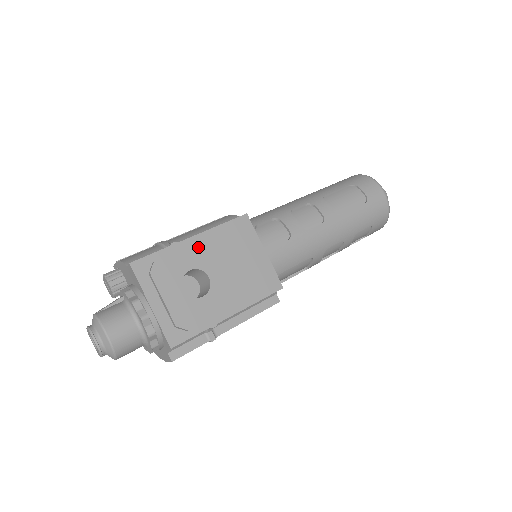
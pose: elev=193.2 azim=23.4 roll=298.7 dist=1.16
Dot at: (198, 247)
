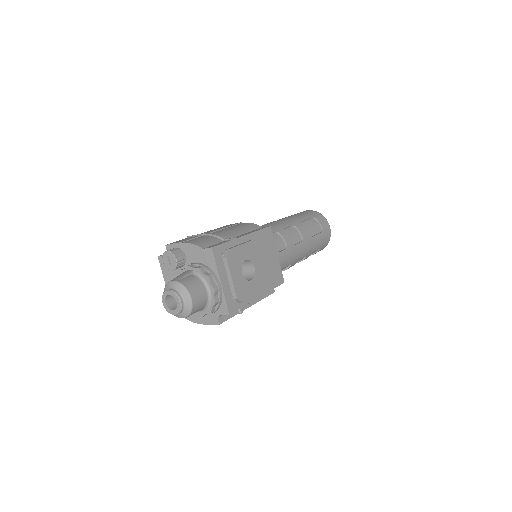
Dot at: (250, 244)
